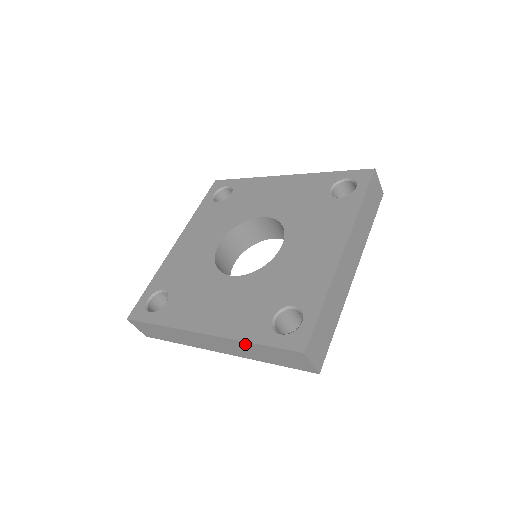
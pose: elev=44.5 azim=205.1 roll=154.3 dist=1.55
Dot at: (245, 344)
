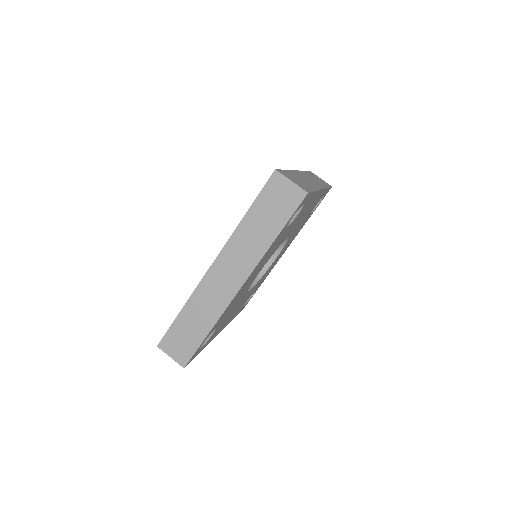
Dot at: (242, 228)
